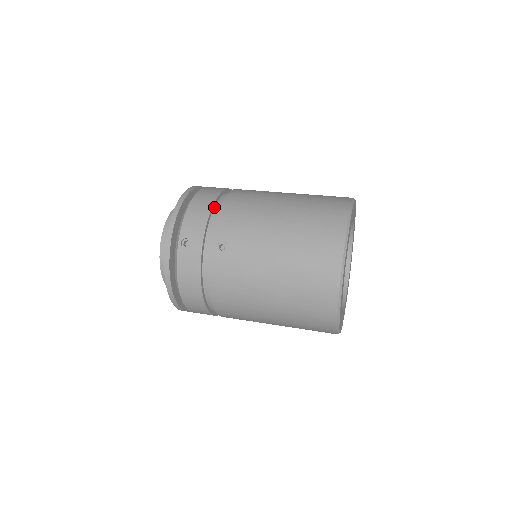
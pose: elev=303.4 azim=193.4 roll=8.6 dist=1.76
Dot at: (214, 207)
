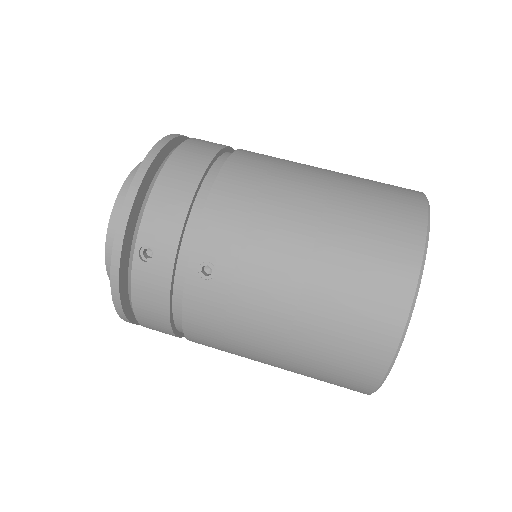
Dot at: (198, 191)
